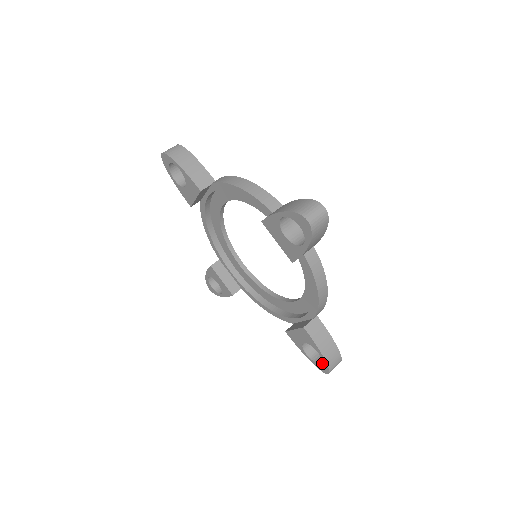
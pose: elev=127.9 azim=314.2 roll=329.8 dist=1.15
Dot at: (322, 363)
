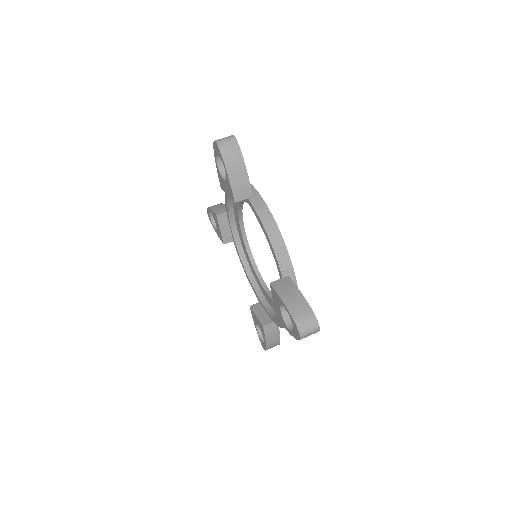
Dot at: (292, 322)
